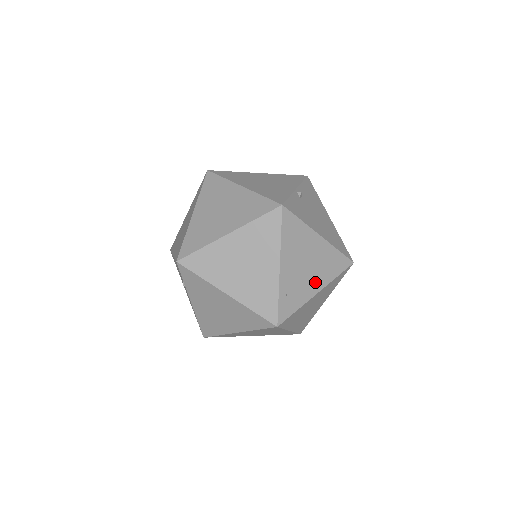
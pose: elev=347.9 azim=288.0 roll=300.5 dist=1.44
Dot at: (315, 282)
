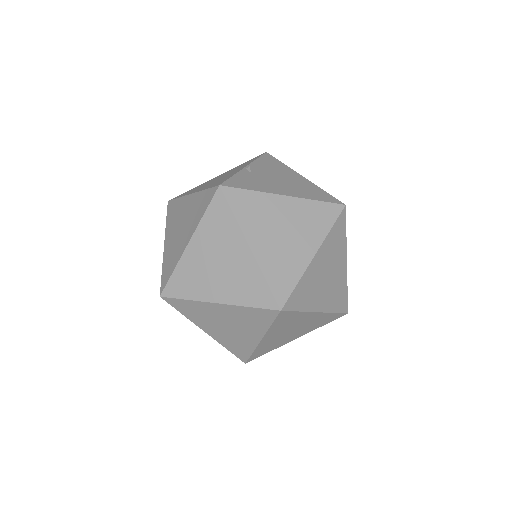
Dot at: (305, 245)
